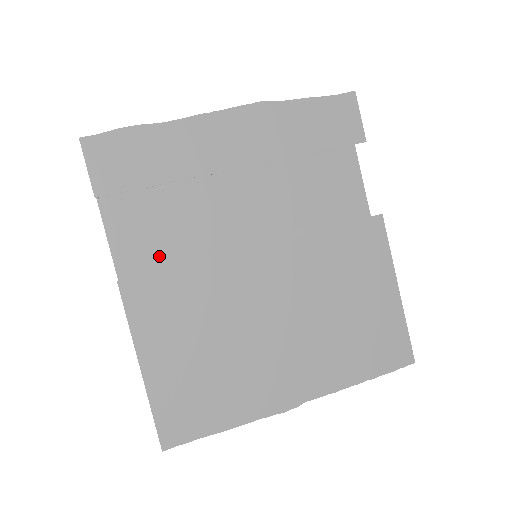
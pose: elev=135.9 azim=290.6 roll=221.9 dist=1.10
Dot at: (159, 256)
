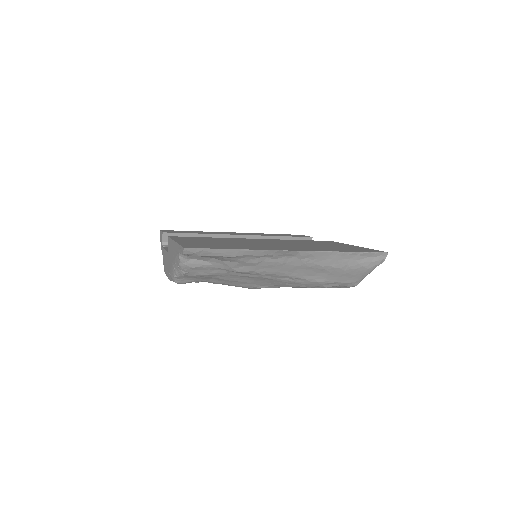
Dot at: occluded
